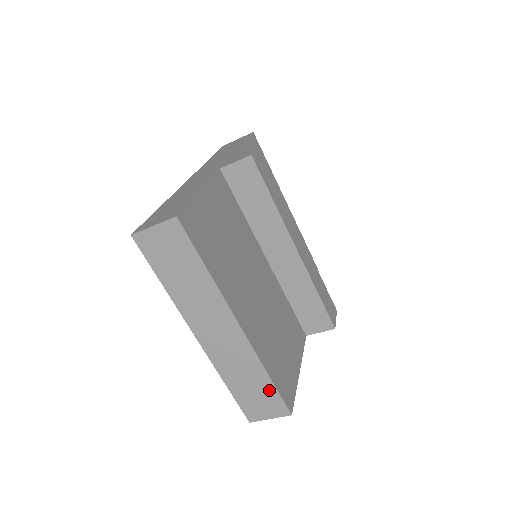
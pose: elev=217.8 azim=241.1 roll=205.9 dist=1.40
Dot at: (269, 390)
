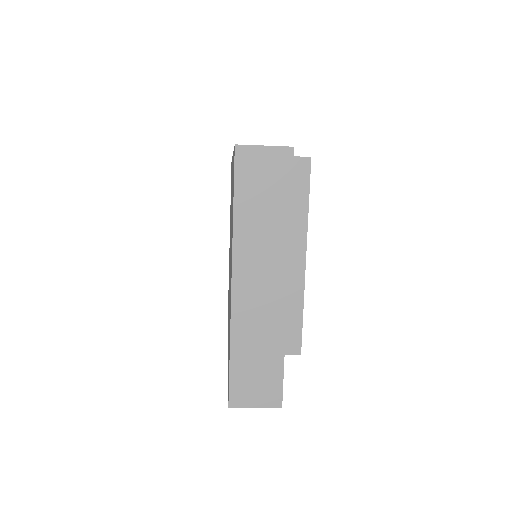
Dot at: (275, 370)
